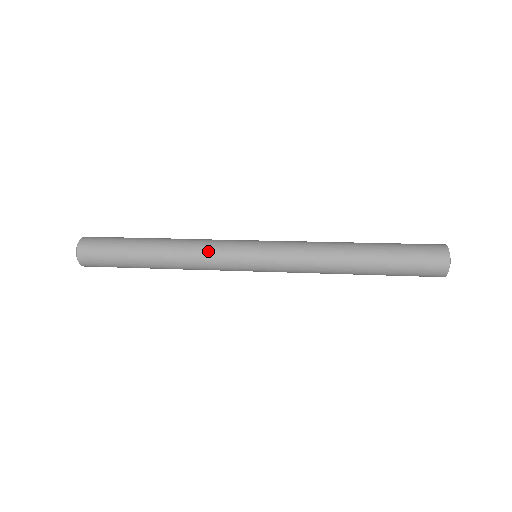
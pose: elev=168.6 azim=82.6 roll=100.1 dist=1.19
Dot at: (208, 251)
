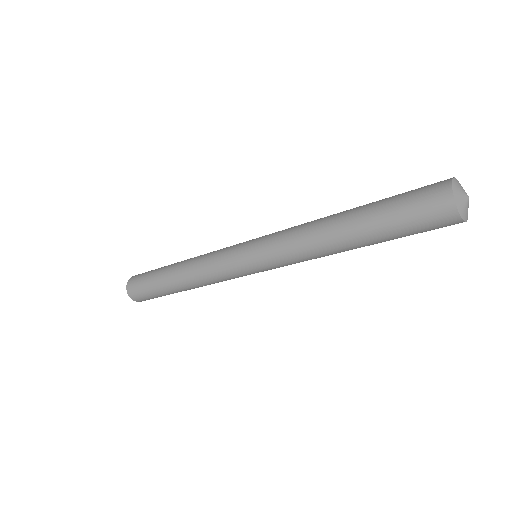
Dot at: occluded
